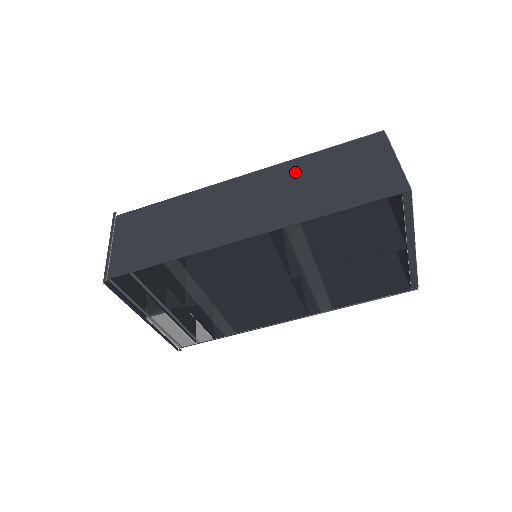
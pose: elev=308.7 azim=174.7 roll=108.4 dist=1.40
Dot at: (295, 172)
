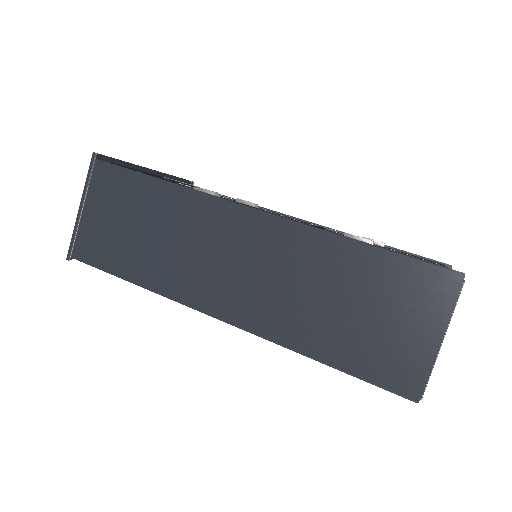
Dot at: (313, 257)
